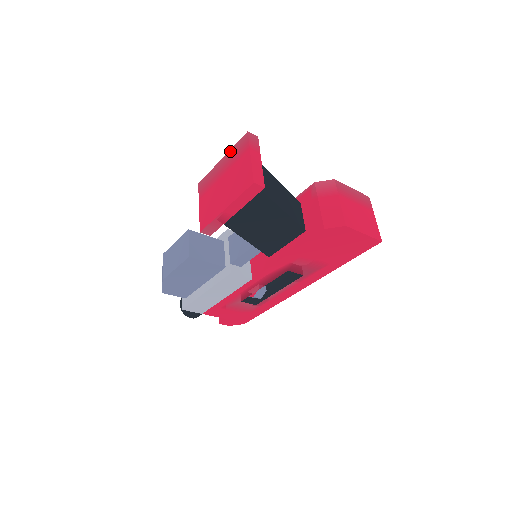
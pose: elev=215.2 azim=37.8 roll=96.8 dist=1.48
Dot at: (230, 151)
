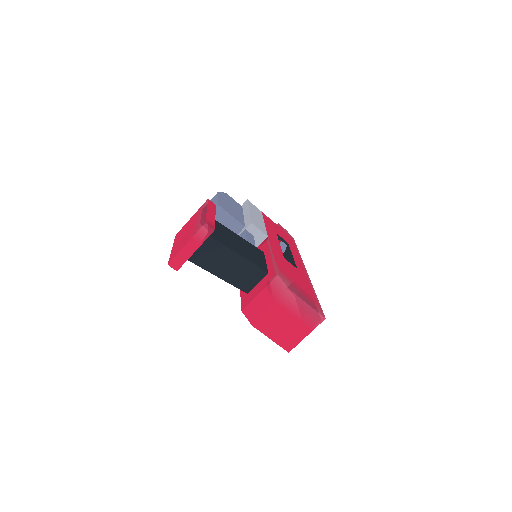
Dot at: (205, 215)
